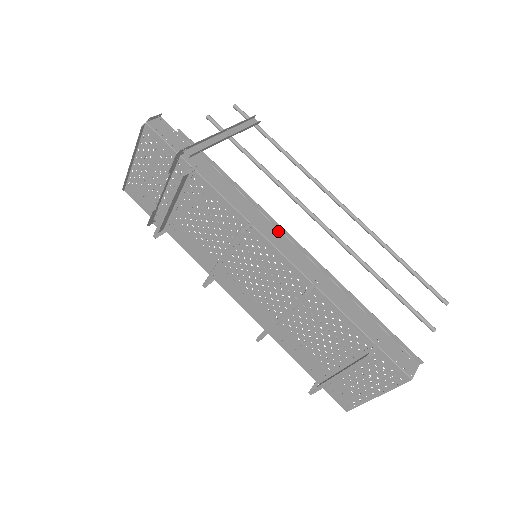
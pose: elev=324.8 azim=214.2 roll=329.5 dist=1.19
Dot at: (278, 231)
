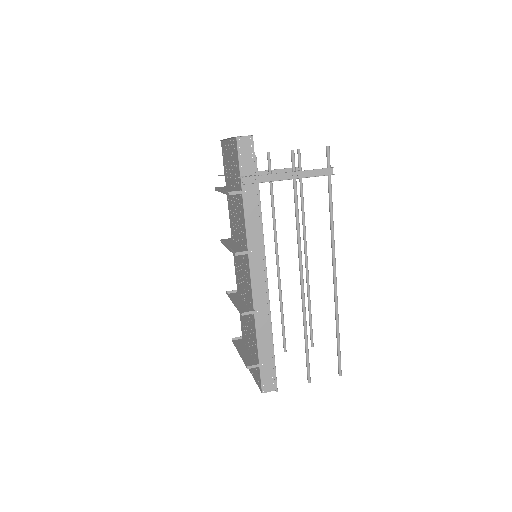
Dot at: (263, 266)
